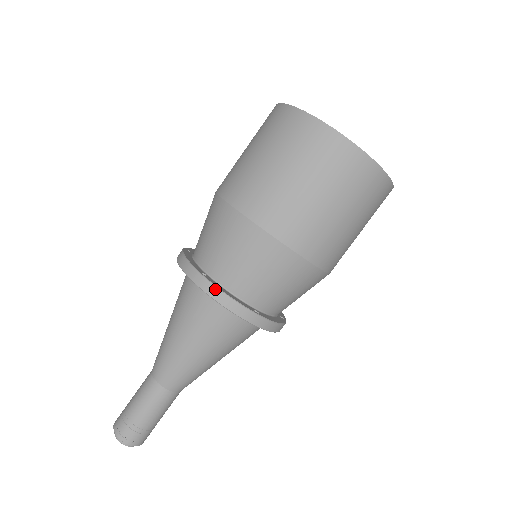
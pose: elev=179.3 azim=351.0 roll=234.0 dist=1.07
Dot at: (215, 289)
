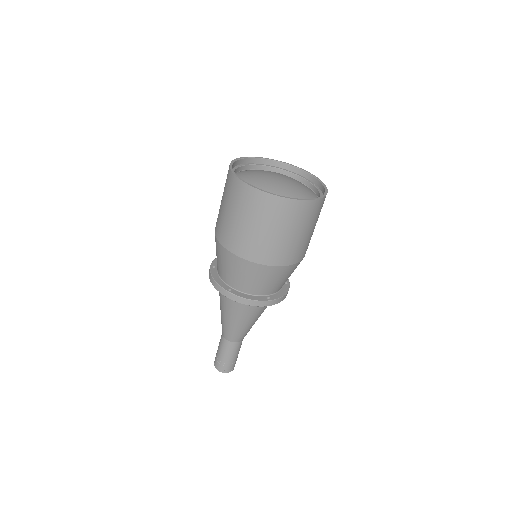
Dot at: (280, 299)
